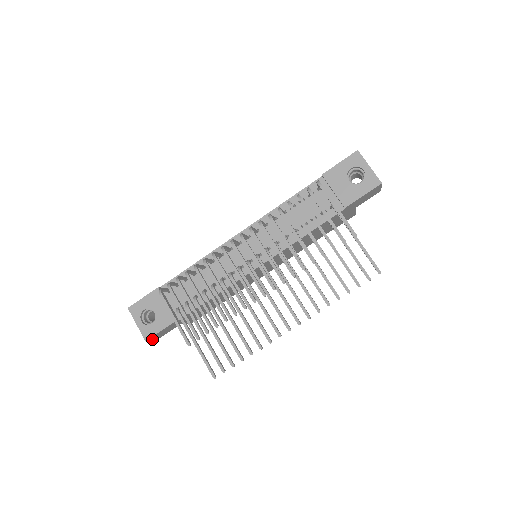
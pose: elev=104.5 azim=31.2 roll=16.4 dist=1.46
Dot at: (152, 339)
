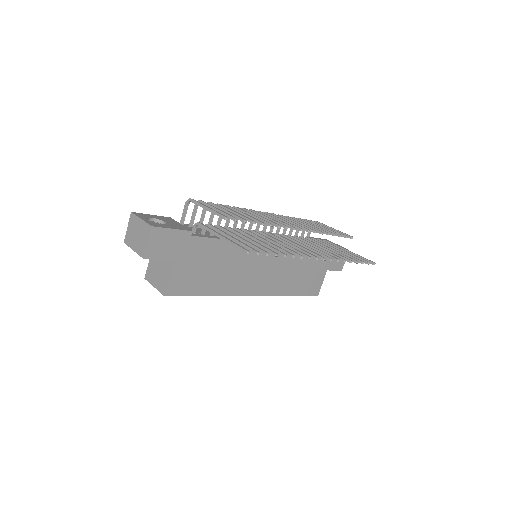
Dot at: (149, 241)
